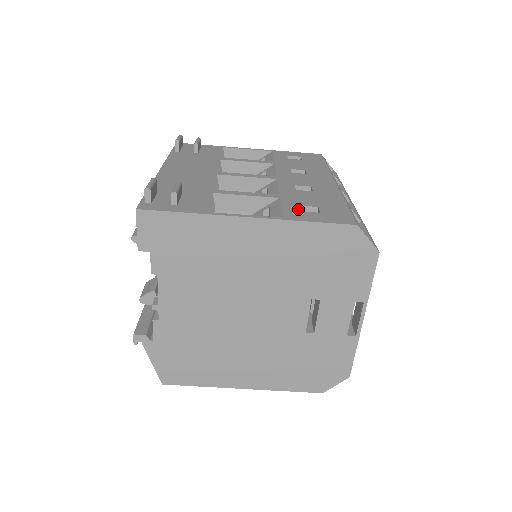
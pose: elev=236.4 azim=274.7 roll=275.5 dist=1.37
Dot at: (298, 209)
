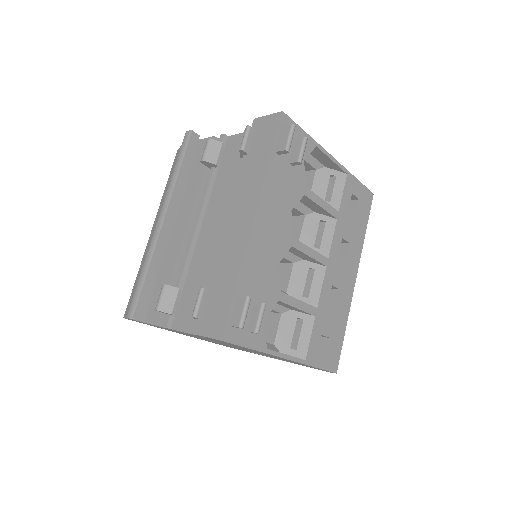
Dot at: (318, 343)
